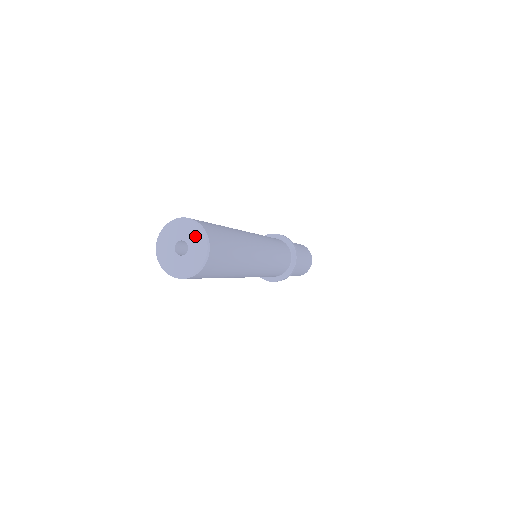
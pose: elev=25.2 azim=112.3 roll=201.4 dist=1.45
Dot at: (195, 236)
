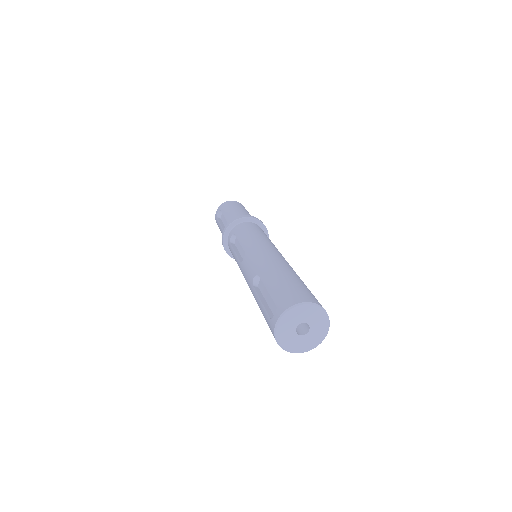
Dot at: (320, 326)
